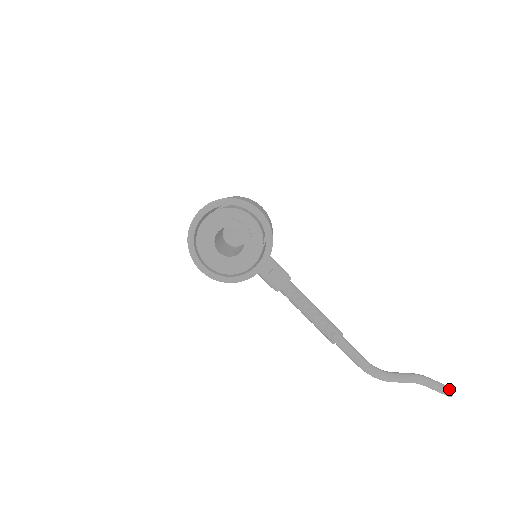
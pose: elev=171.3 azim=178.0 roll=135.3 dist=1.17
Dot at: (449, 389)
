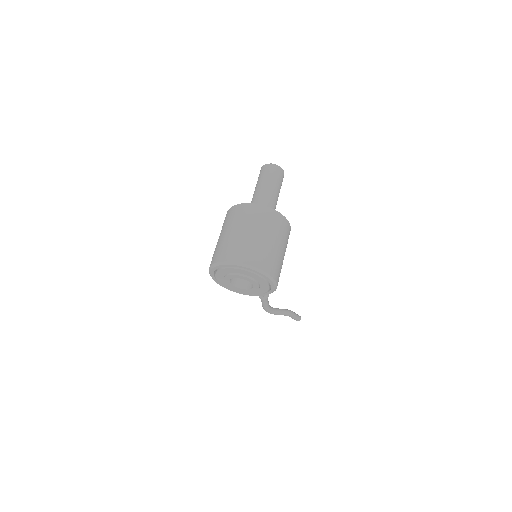
Dot at: (299, 320)
